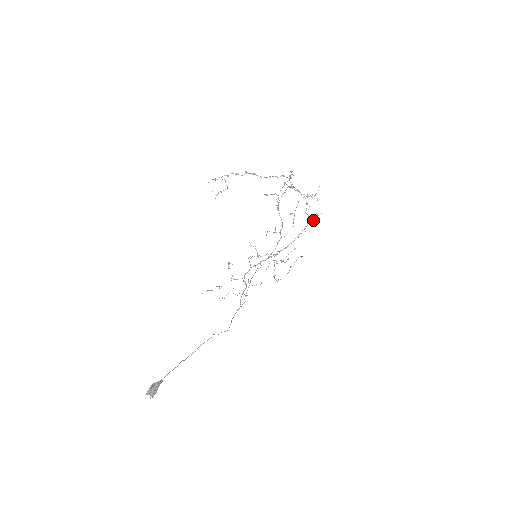
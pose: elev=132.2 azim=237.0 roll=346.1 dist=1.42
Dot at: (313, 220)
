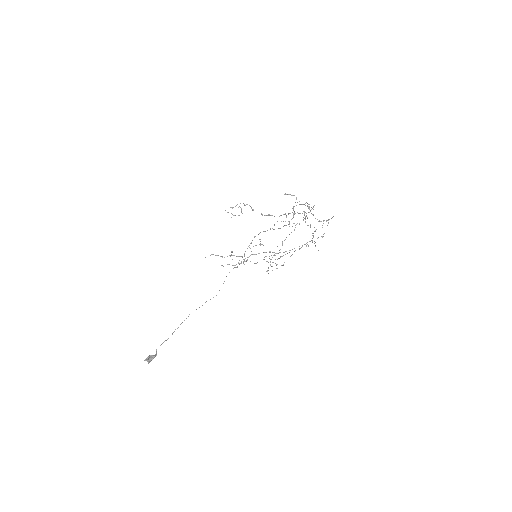
Dot at: (317, 238)
